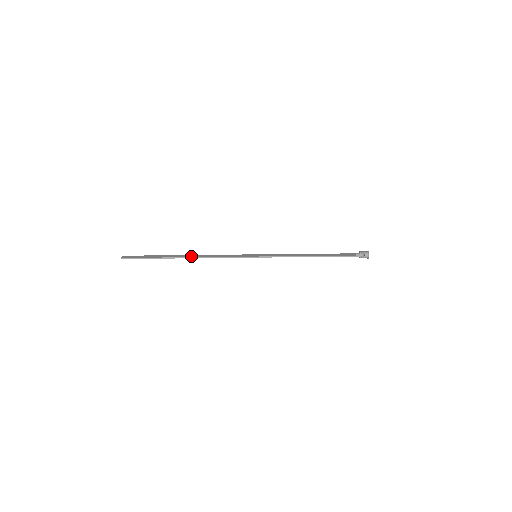
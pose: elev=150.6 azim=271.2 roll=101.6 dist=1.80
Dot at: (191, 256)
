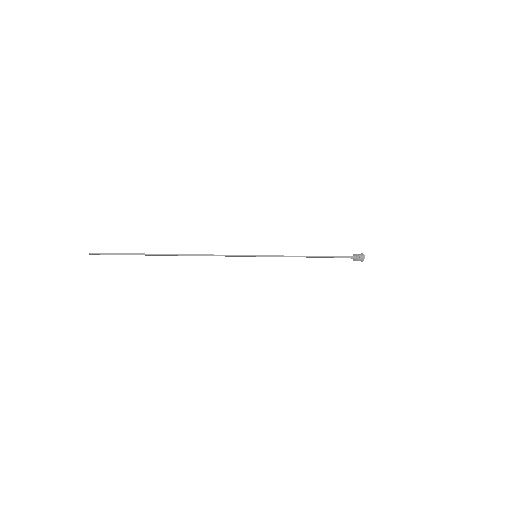
Dot at: (182, 254)
